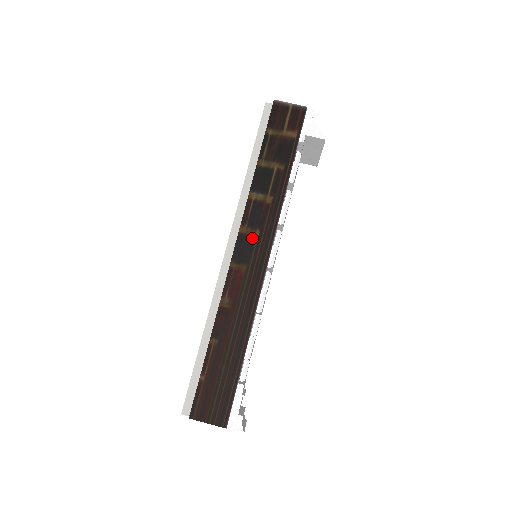
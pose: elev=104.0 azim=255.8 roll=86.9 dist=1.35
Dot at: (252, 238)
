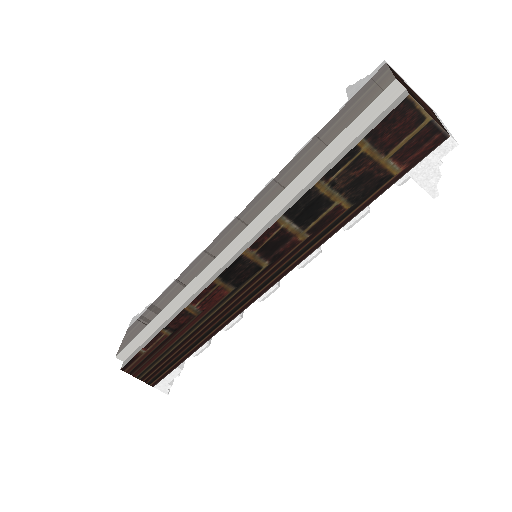
Dot at: (255, 267)
